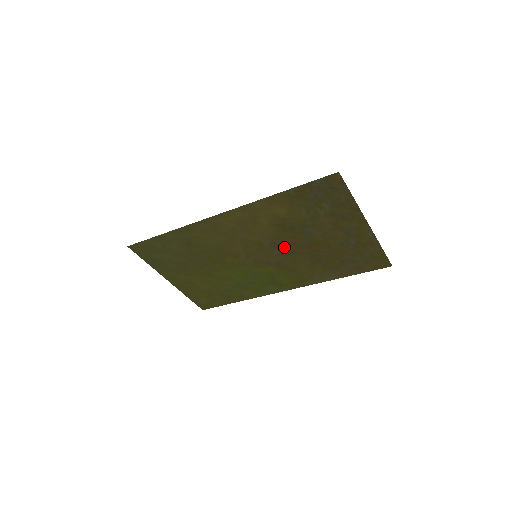
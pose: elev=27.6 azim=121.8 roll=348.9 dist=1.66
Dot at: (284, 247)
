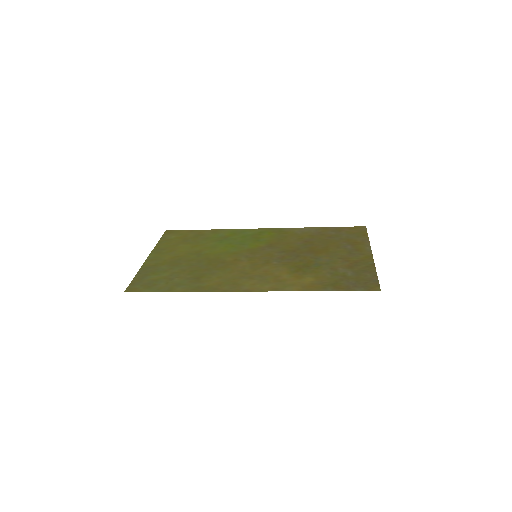
Dot at: (288, 256)
